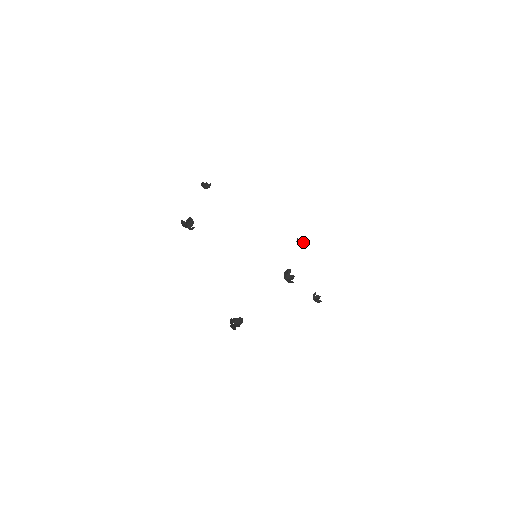
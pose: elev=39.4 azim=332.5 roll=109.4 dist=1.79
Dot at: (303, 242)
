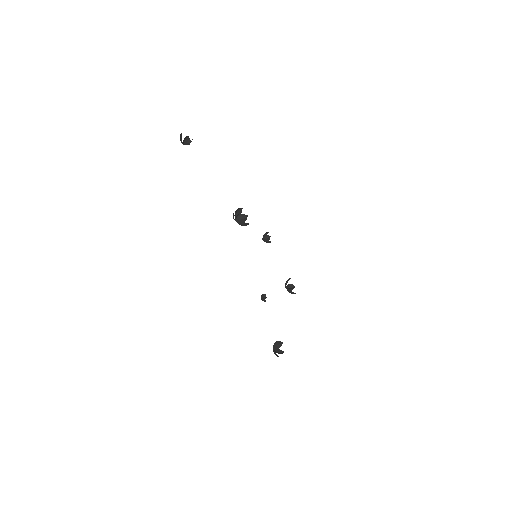
Dot at: (267, 237)
